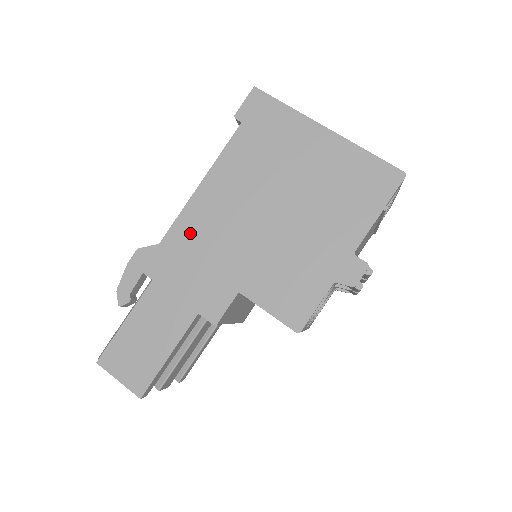
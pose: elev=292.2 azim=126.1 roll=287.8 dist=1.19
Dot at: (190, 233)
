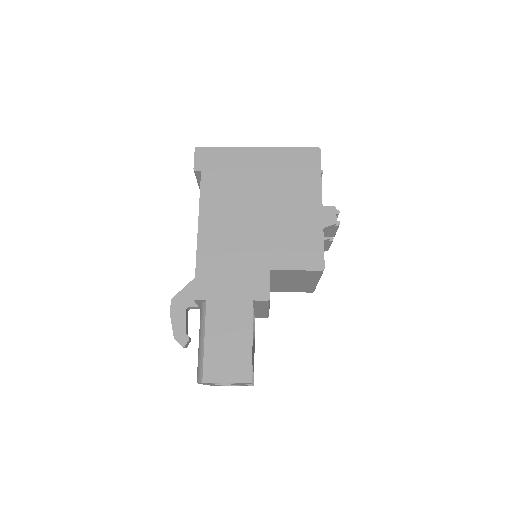
Dot at: (212, 255)
